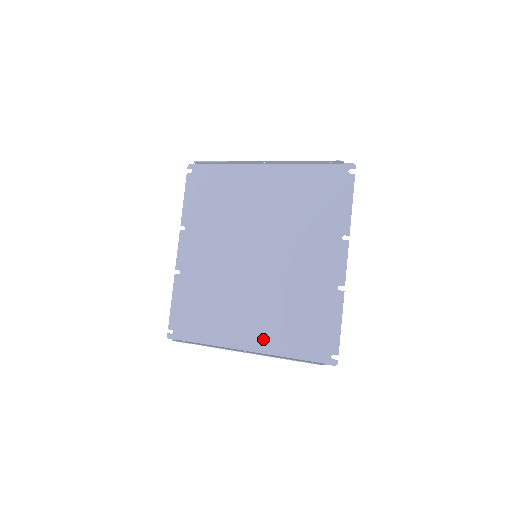
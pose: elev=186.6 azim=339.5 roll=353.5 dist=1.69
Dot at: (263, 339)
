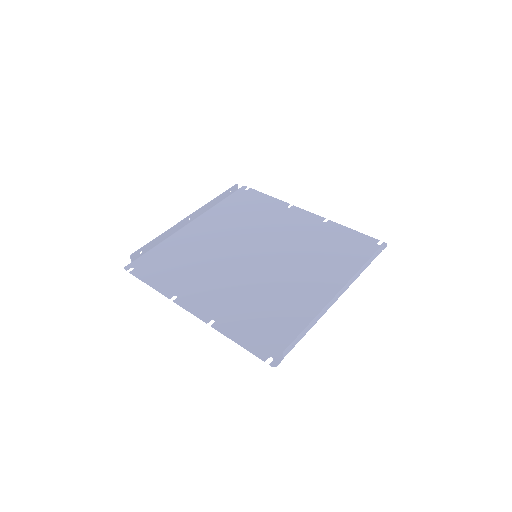
Dot at: (335, 280)
